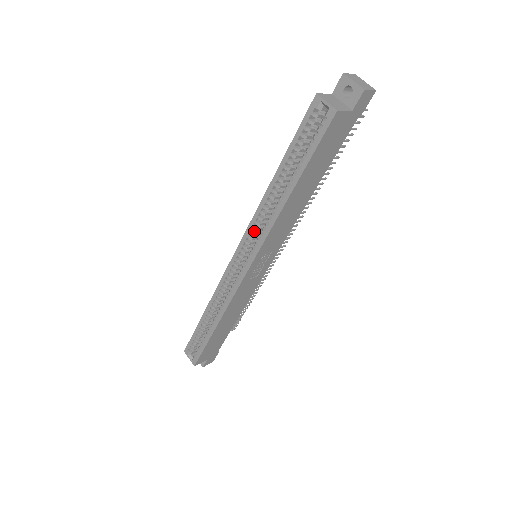
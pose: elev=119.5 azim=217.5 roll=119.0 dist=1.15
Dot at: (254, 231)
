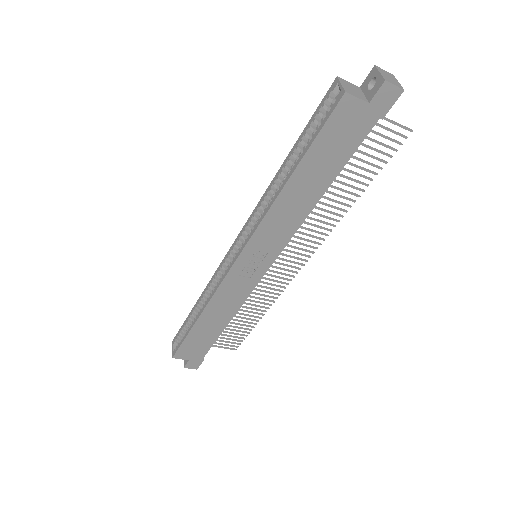
Dot at: (255, 221)
